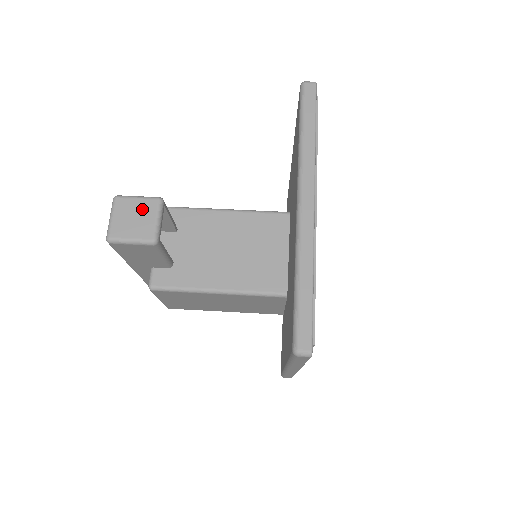
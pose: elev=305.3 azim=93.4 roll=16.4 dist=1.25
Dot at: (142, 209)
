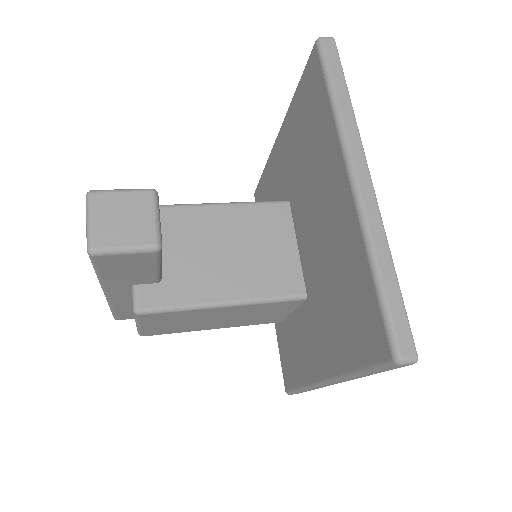
Dot at: (132, 205)
